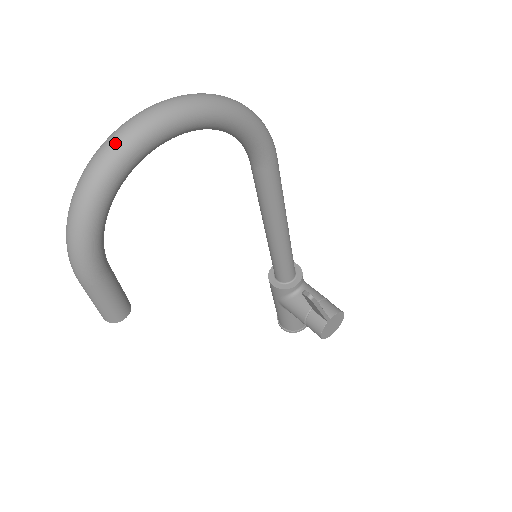
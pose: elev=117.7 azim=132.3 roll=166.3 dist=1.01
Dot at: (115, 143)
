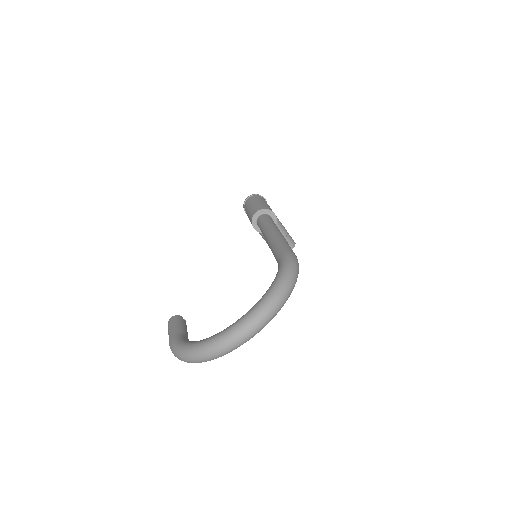
Dot at: (222, 354)
